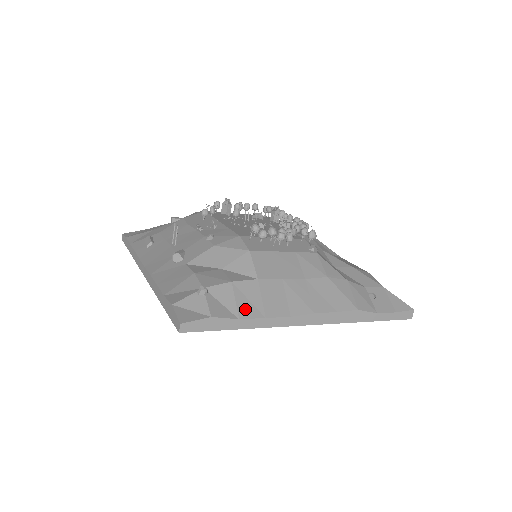
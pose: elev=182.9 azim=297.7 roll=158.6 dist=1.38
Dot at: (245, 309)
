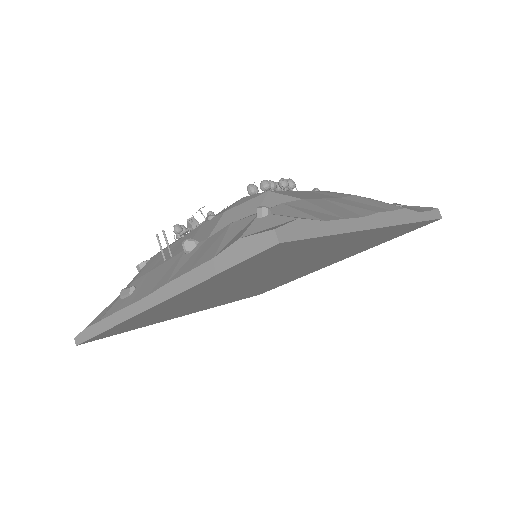
Dot at: (320, 216)
